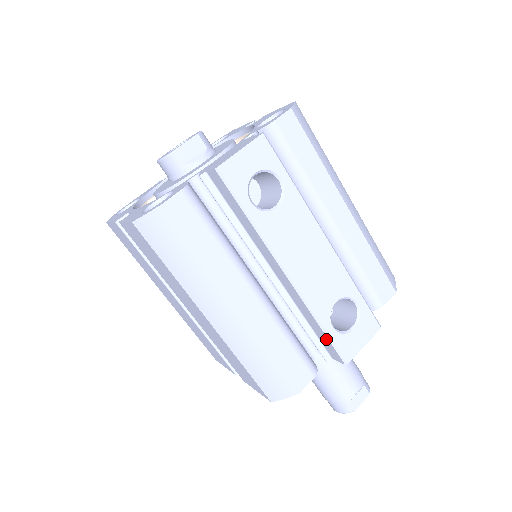
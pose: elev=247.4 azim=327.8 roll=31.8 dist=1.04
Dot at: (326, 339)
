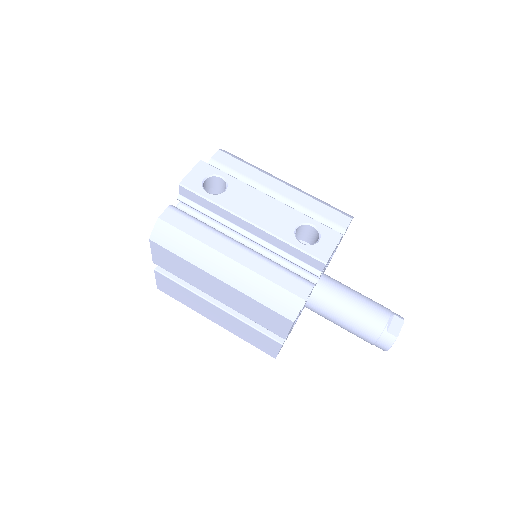
Dot at: (302, 254)
